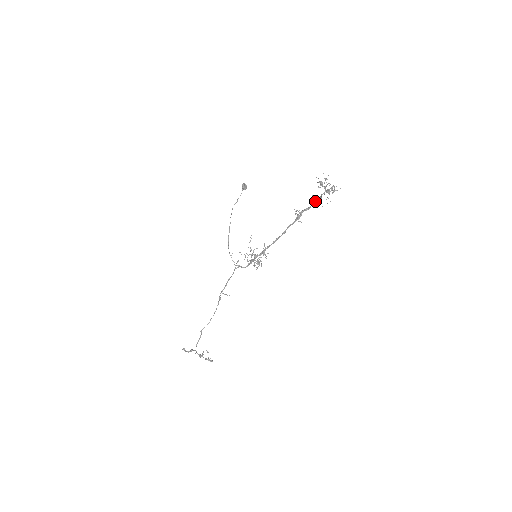
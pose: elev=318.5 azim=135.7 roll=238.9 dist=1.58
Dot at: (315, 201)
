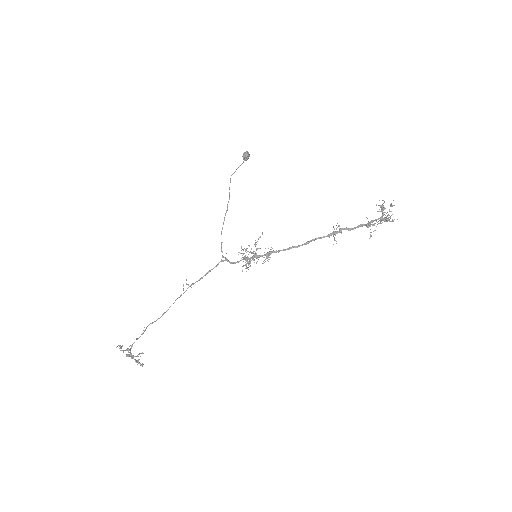
Dot at: (364, 224)
